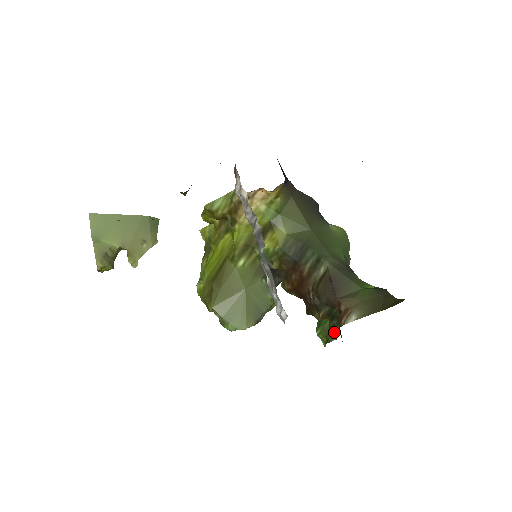
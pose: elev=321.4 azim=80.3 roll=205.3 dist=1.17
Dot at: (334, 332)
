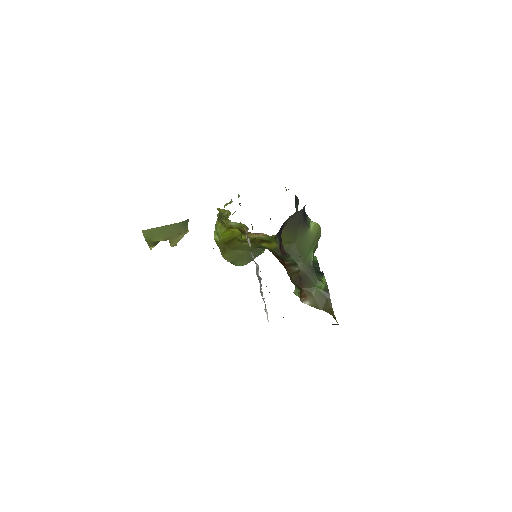
Dot at: occluded
